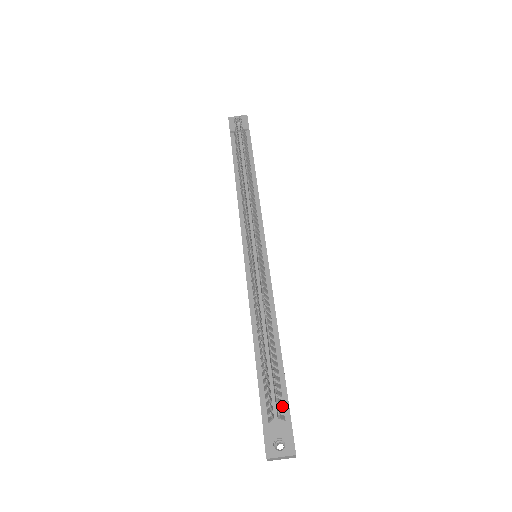
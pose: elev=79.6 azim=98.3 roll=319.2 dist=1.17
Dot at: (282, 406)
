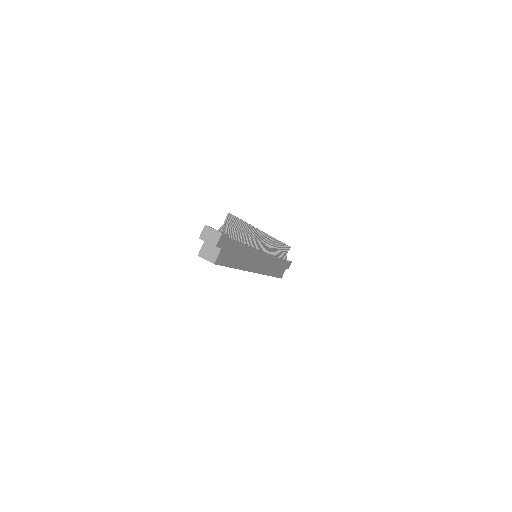
Dot at: (229, 237)
